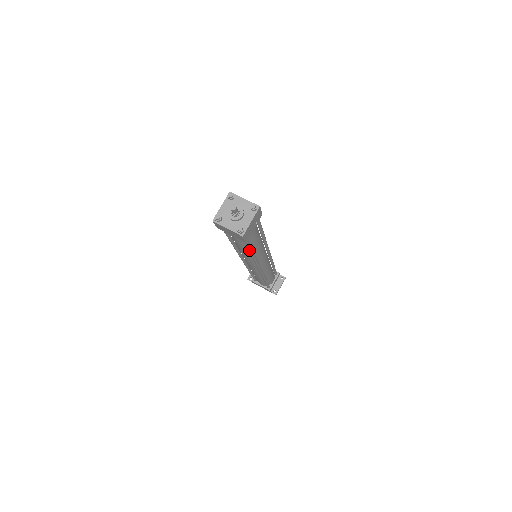
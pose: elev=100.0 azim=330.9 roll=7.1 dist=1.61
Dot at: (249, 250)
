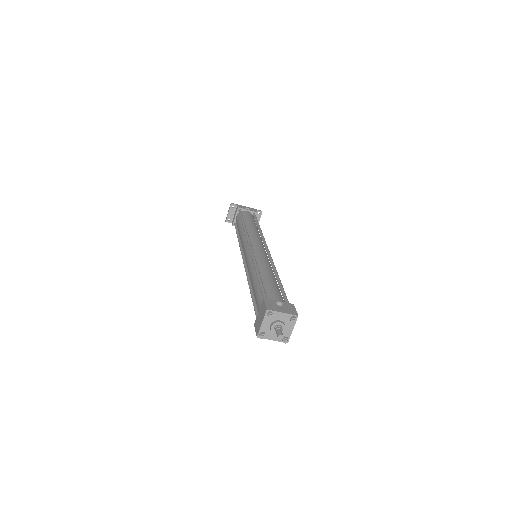
Dot at: occluded
